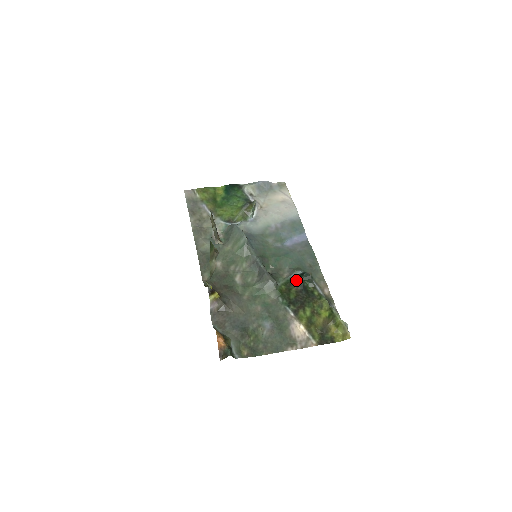
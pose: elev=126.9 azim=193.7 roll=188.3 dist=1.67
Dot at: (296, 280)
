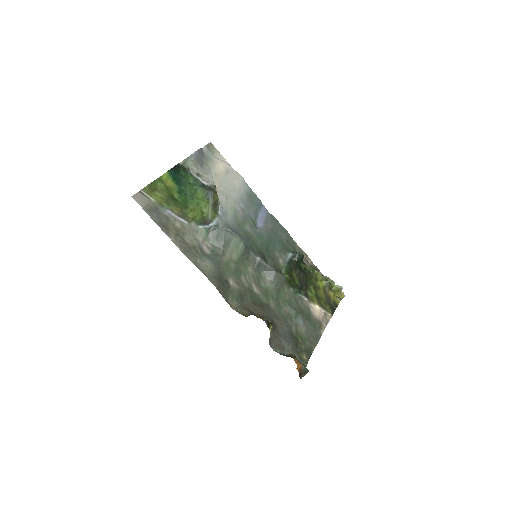
Dot at: (293, 264)
